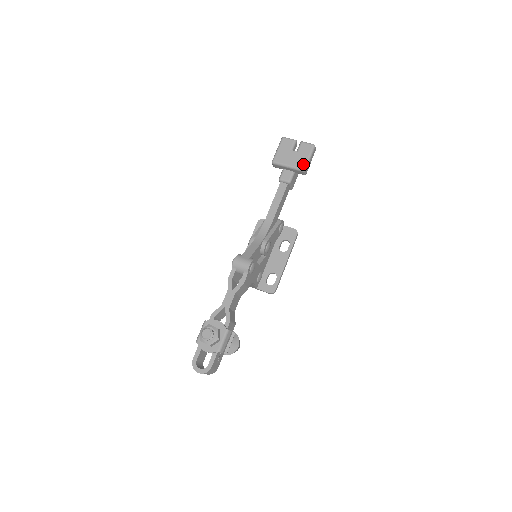
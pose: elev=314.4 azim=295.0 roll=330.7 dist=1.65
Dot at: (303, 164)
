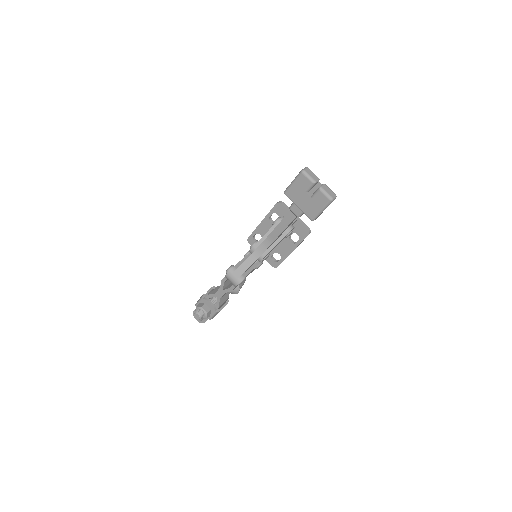
Dot at: (312, 215)
